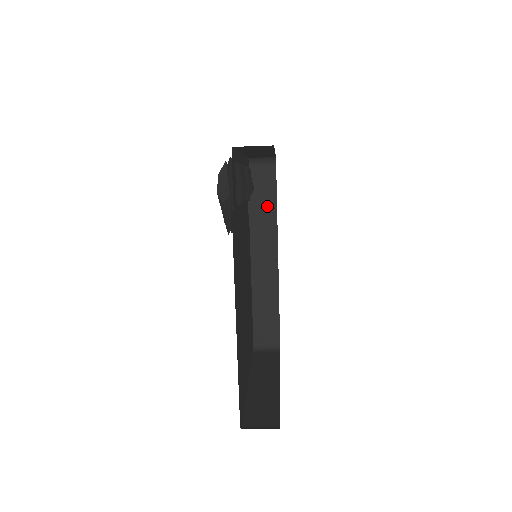
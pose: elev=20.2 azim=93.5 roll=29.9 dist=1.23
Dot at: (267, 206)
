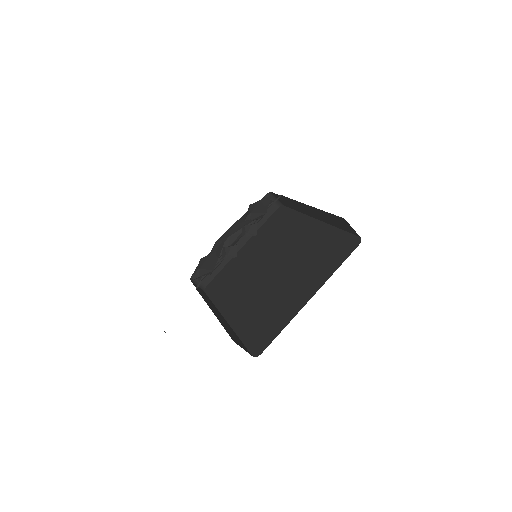
Dot at: (207, 298)
